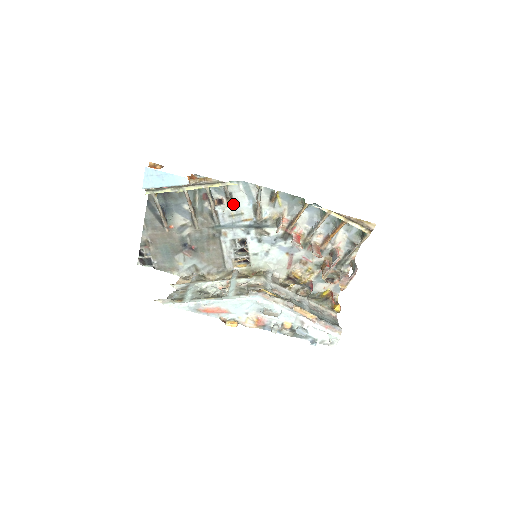
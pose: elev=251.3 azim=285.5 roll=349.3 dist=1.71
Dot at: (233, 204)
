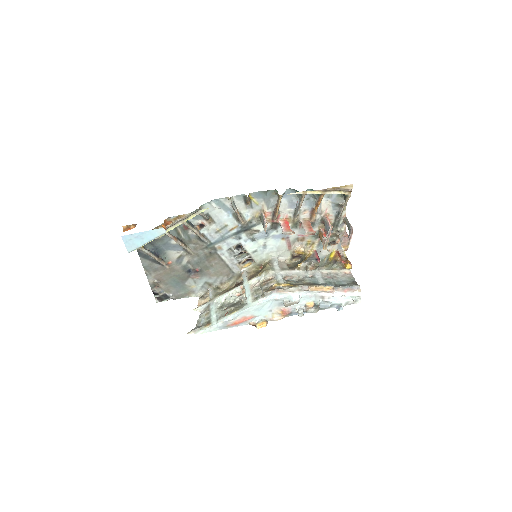
Dot at: (214, 222)
